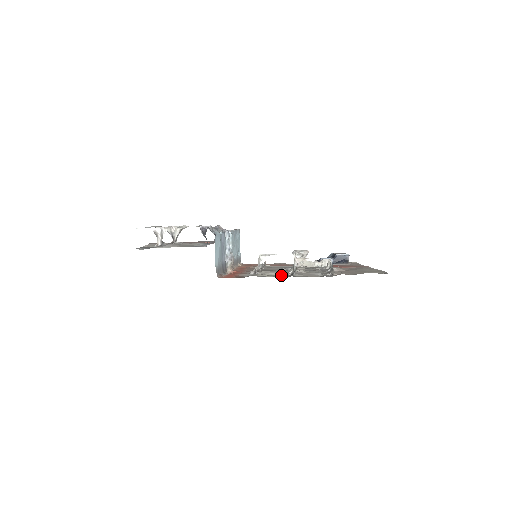
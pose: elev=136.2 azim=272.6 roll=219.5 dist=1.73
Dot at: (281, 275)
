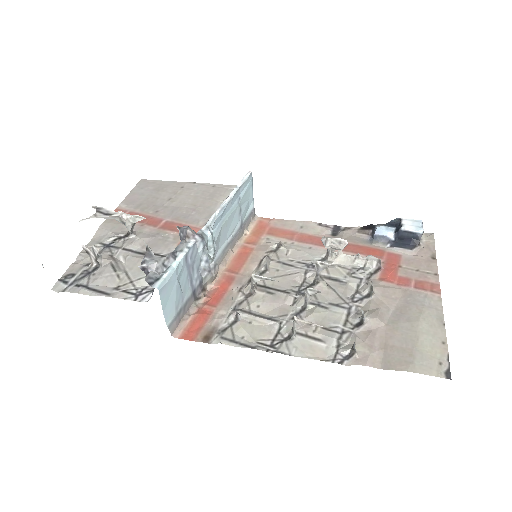
Dot at: (273, 332)
